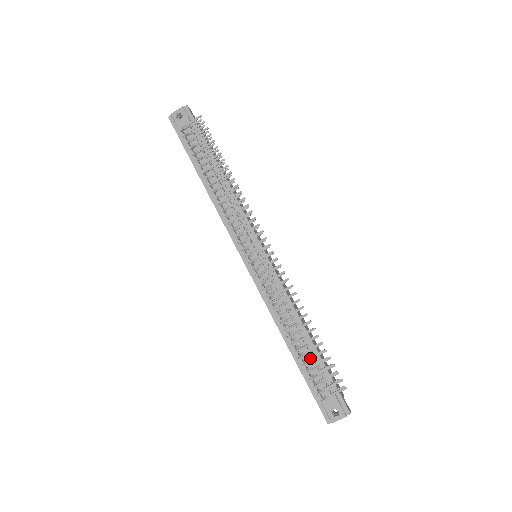
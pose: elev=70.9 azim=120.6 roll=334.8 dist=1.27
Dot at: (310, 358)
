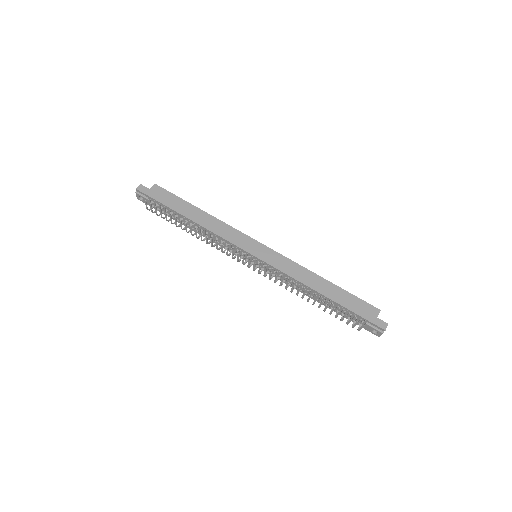
Dot at: (330, 314)
